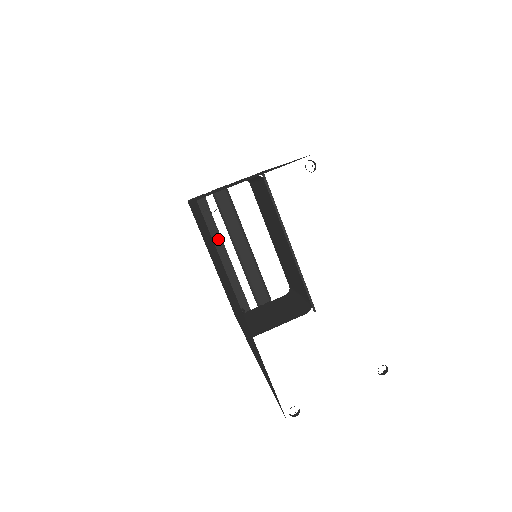
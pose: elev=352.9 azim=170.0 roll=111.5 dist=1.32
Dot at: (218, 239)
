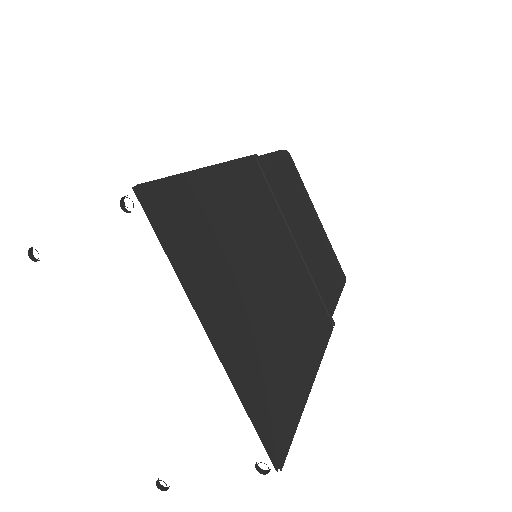
Dot at: occluded
